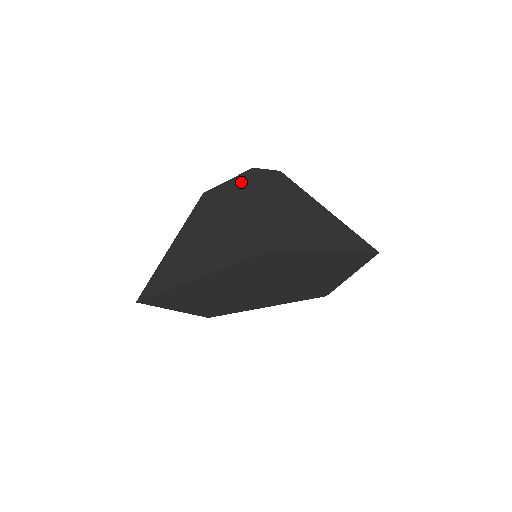
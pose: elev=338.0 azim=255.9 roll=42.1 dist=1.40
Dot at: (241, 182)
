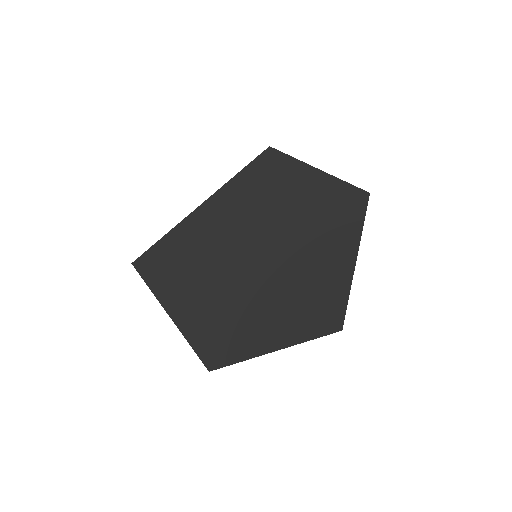
Dot at: occluded
